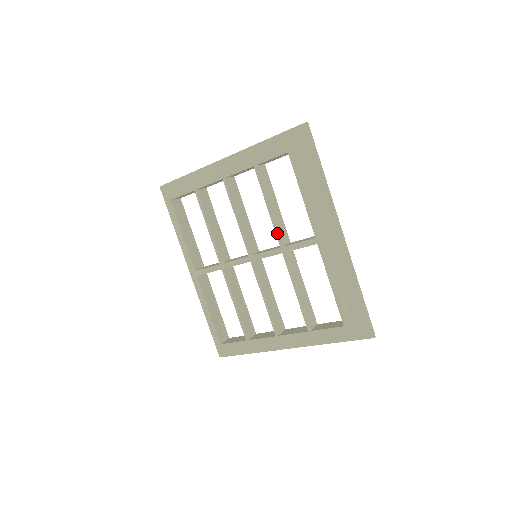
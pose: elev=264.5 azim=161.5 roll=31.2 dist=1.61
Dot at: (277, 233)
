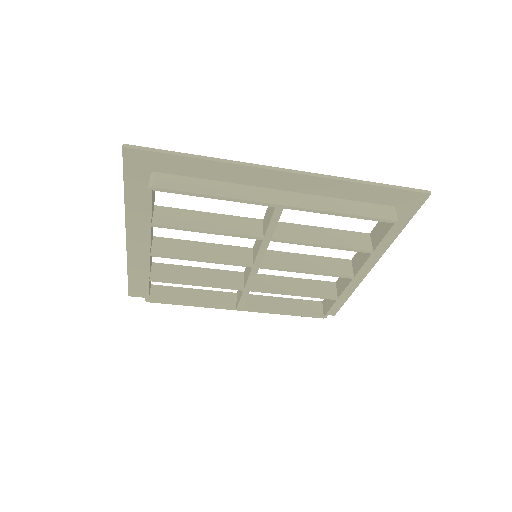
Dot at: (244, 237)
